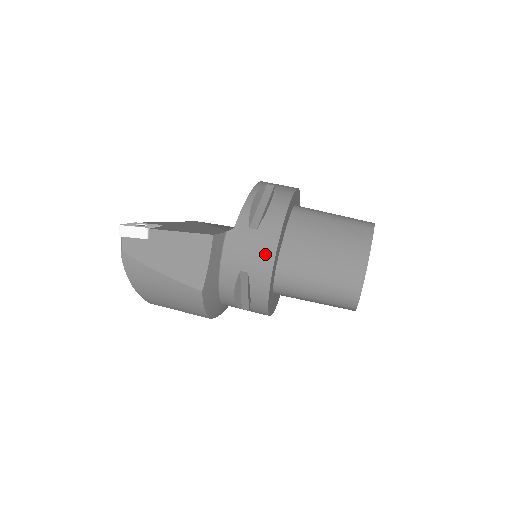
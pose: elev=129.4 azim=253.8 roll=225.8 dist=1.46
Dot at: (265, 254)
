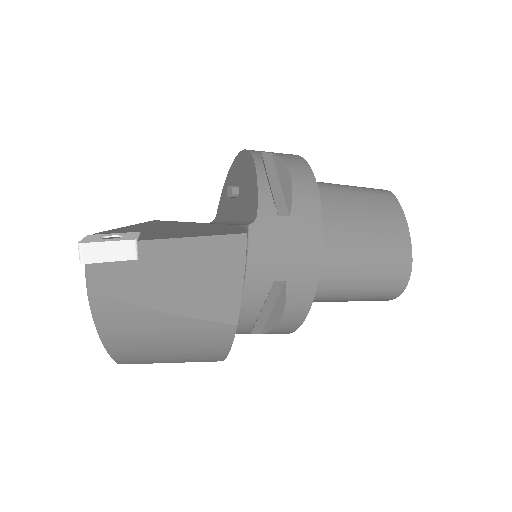
Dot at: (308, 249)
